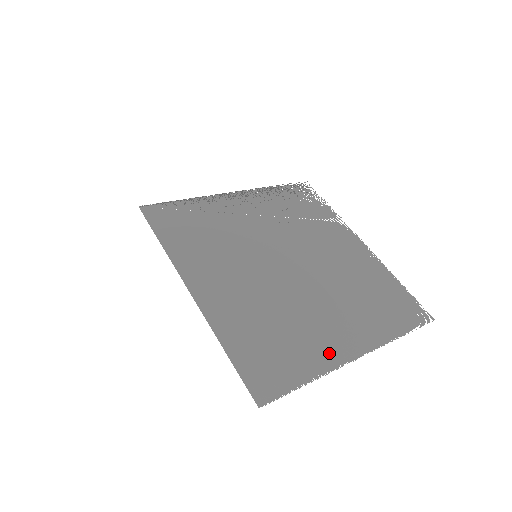
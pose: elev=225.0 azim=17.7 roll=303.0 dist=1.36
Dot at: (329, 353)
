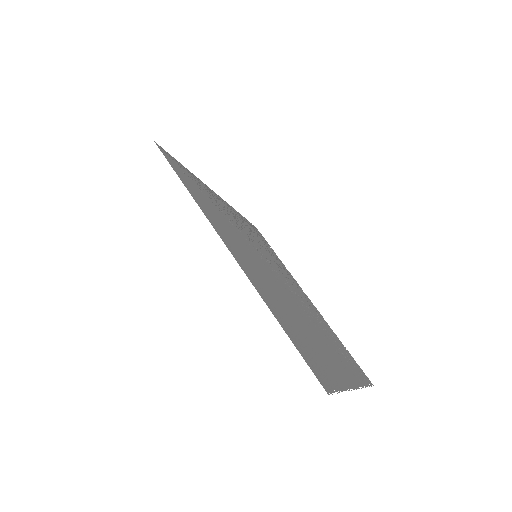
Dot at: (340, 372)
